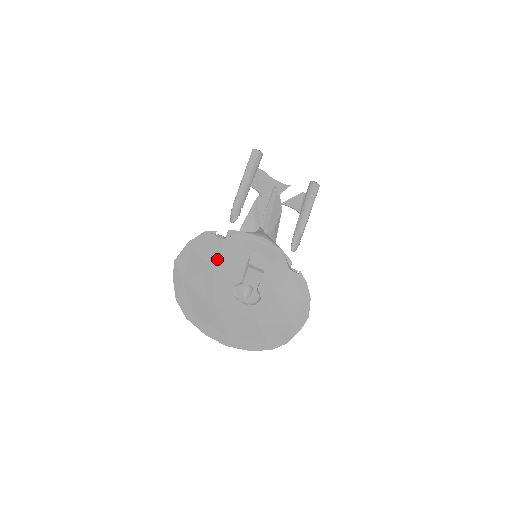
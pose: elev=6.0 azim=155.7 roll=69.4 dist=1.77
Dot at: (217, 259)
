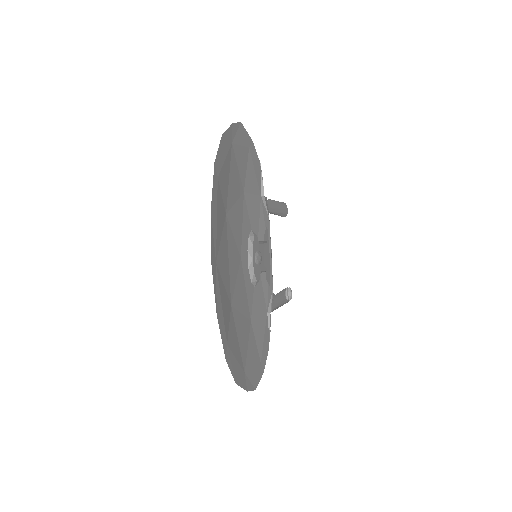
Dot at: (249, 194)
